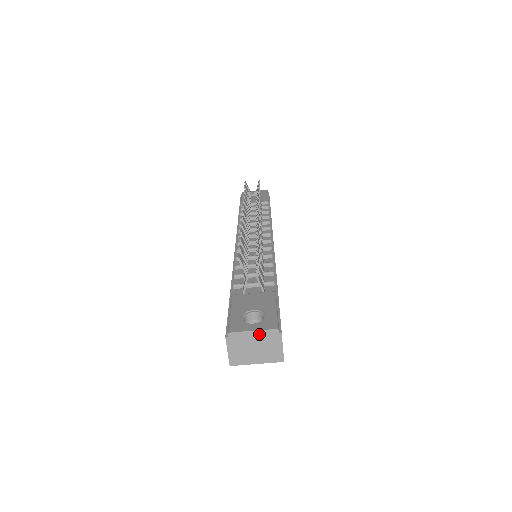
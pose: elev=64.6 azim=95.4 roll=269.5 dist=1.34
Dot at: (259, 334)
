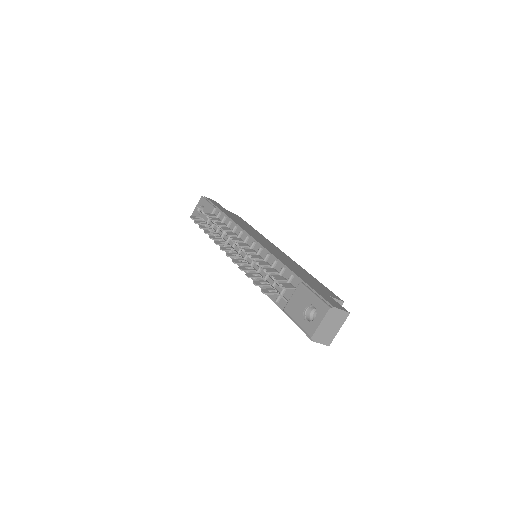
Dot at: (325, 321)
